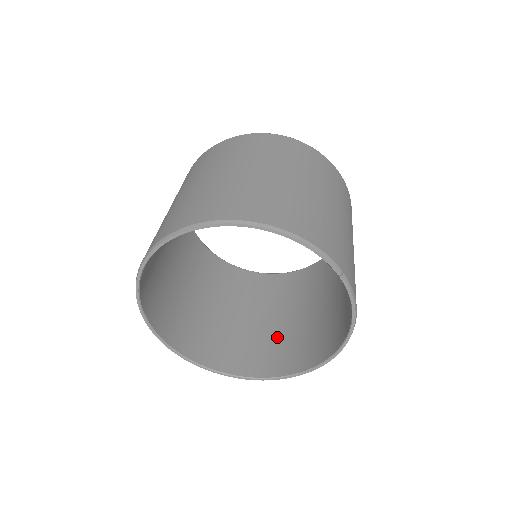
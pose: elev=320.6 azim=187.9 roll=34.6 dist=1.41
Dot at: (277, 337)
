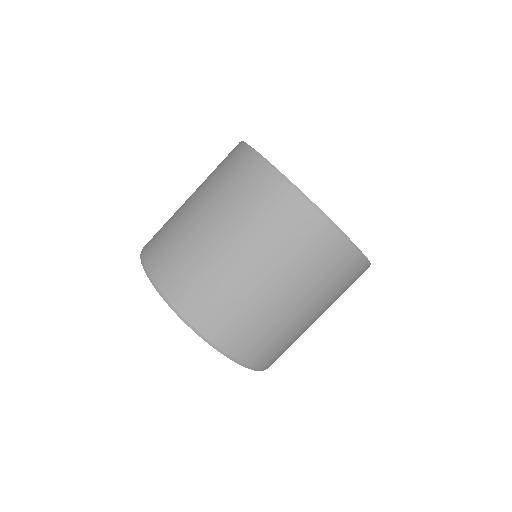
Dot at: occluded
